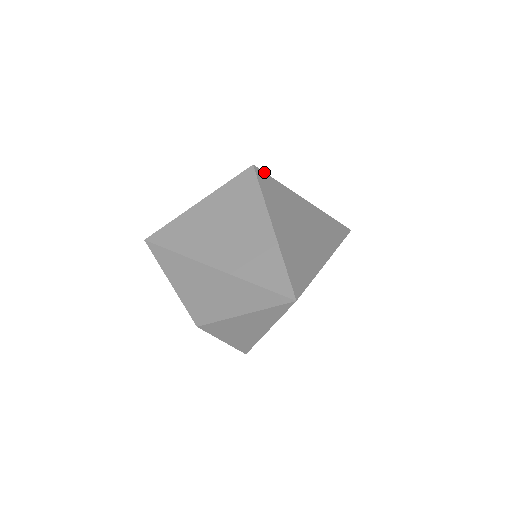
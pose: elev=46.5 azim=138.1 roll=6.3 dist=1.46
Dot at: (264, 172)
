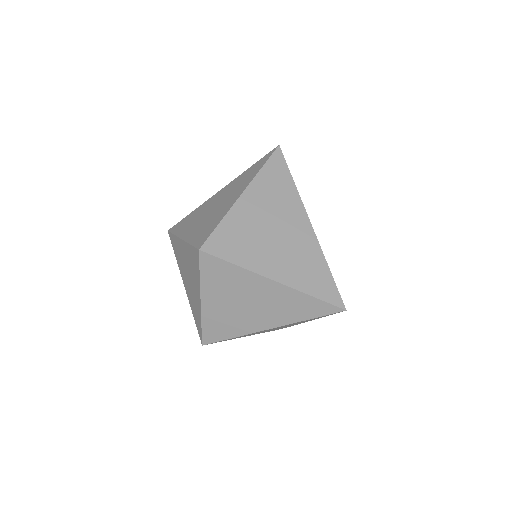
Dot at: (208, 238)
